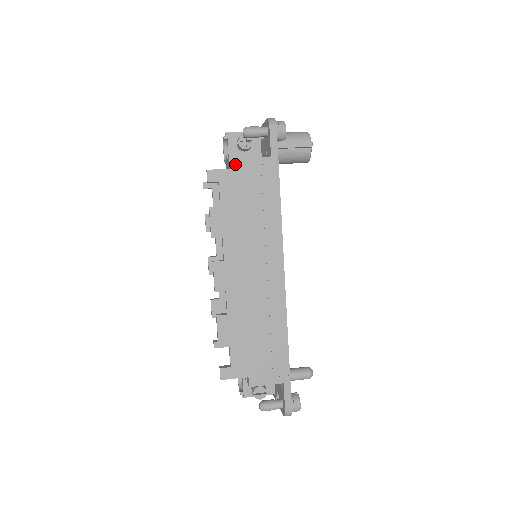
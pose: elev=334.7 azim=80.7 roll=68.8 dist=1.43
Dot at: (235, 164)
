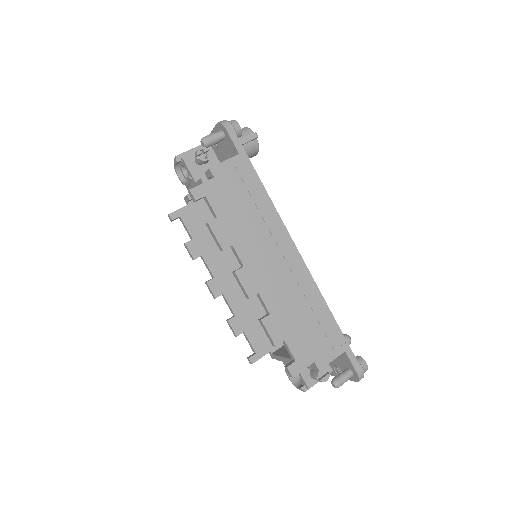
Dot at: (212, 174)
